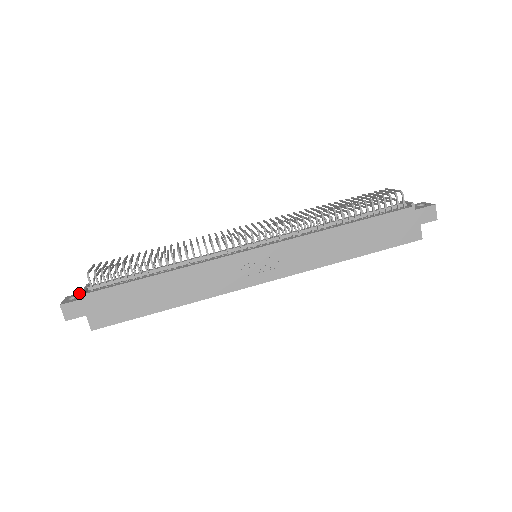
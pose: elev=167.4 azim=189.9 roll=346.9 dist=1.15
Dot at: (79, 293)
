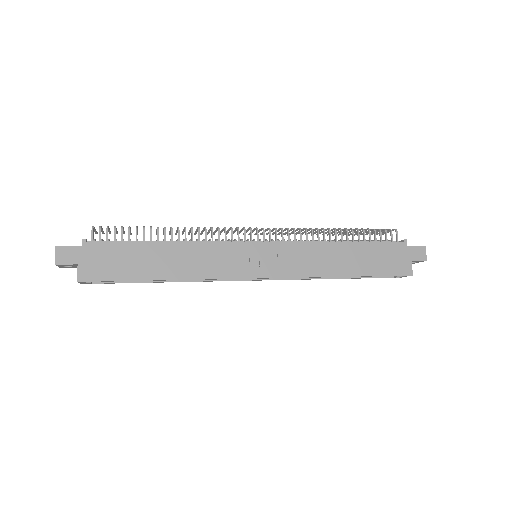
Dot at: occluded
